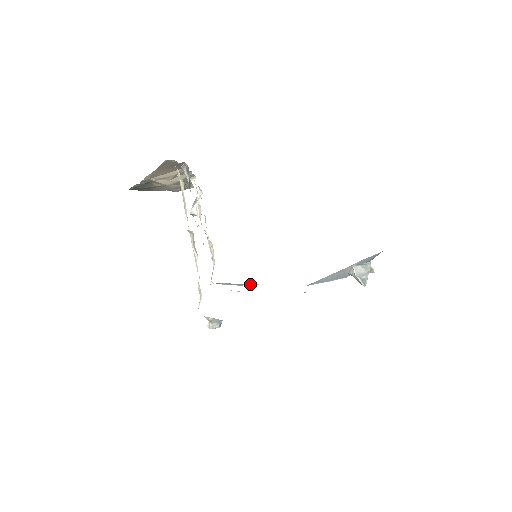
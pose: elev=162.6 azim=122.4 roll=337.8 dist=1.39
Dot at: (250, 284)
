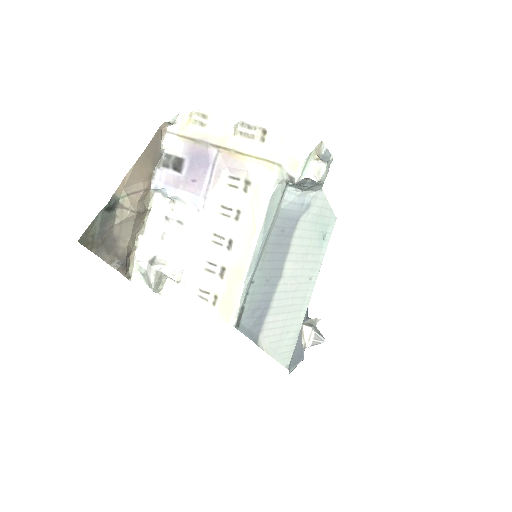
Dot at: (257, 343)
